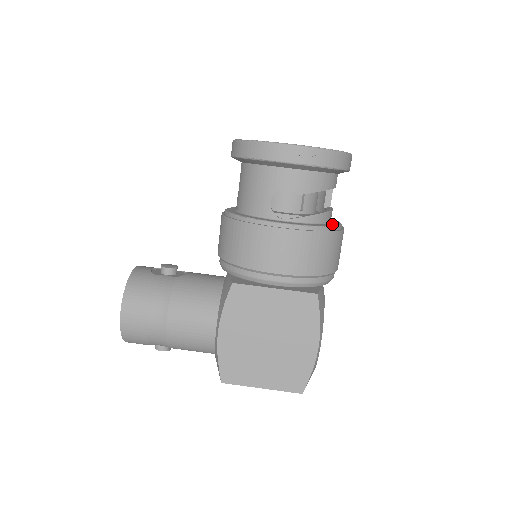
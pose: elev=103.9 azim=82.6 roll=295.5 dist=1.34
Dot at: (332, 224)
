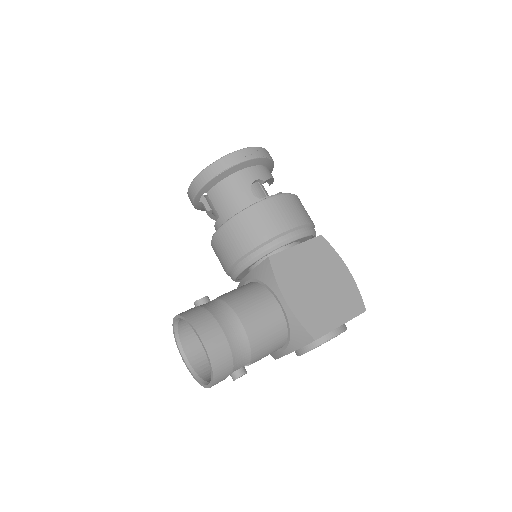
Dot at: occluded
